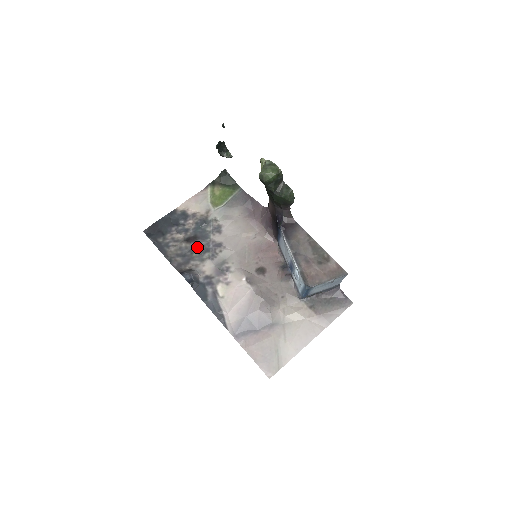
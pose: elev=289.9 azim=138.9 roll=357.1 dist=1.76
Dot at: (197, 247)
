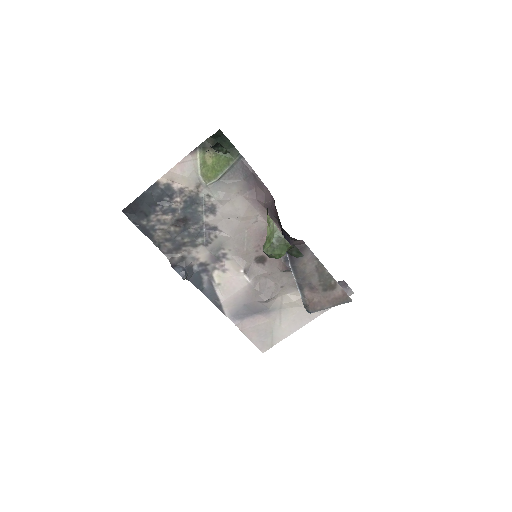
Dot at: (188, 231)
